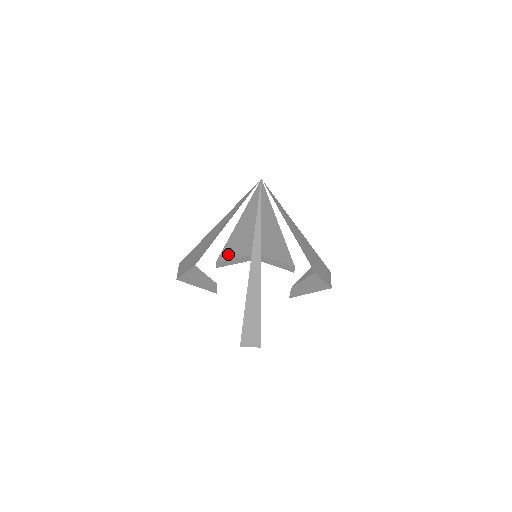
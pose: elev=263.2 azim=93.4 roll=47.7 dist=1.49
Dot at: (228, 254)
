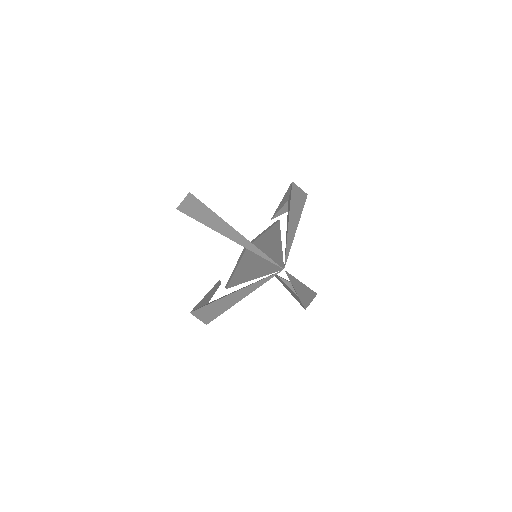
Dot at: occluded
